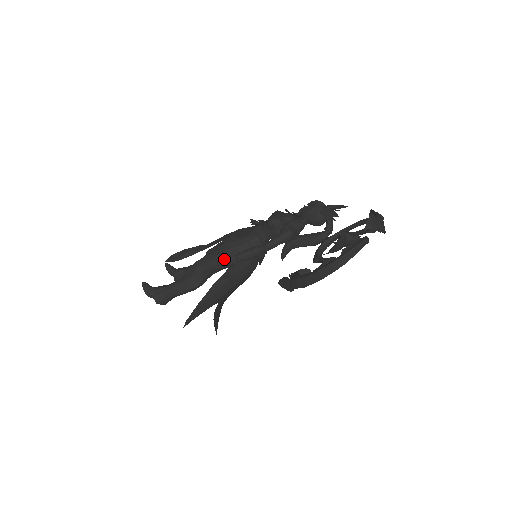
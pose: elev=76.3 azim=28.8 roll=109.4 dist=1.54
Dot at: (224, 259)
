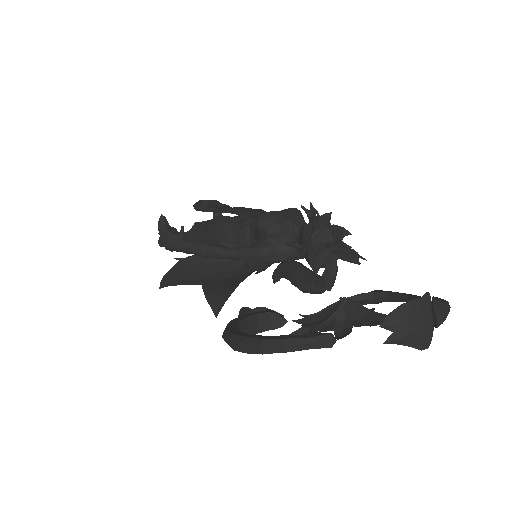
Dot at: (172, 237)
